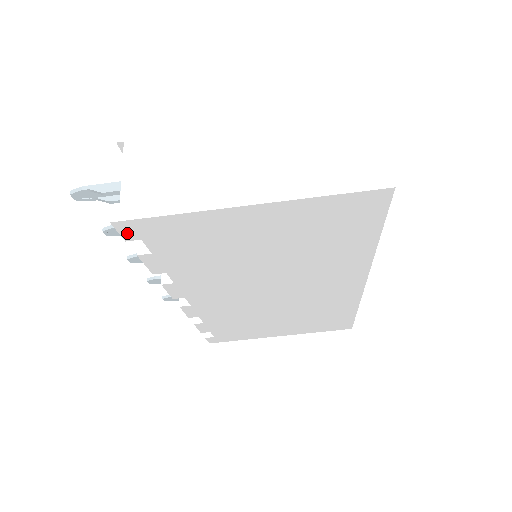
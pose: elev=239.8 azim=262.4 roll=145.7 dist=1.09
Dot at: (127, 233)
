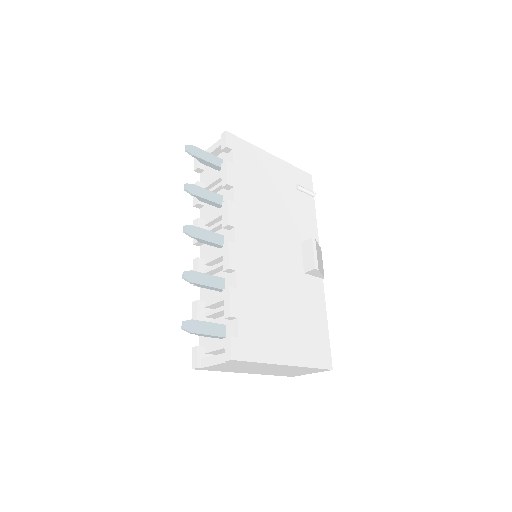
Dot at: occluded
